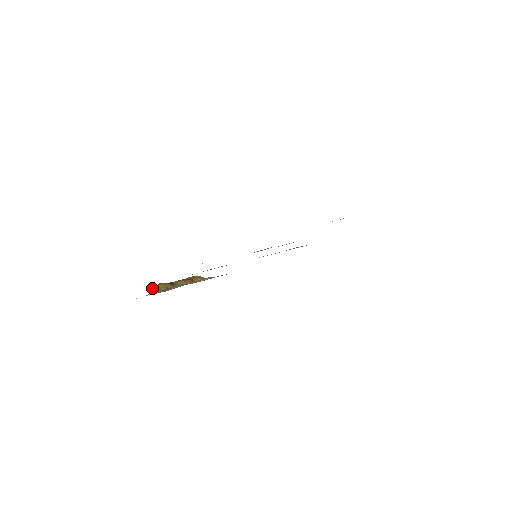
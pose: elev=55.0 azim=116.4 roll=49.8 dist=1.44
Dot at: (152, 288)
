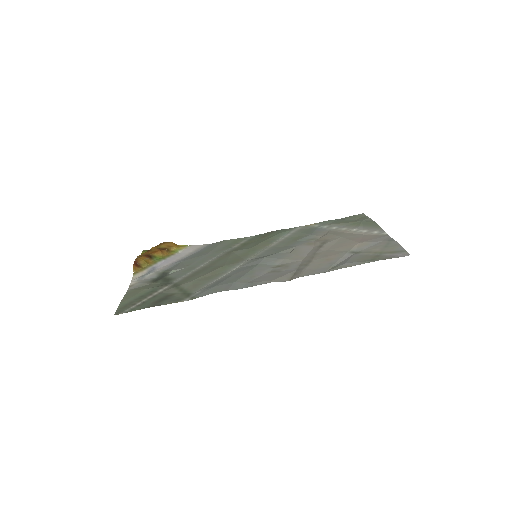
Dot at: (134, 266)
